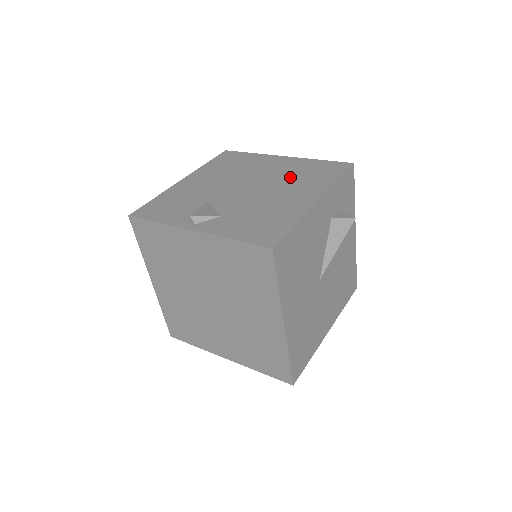
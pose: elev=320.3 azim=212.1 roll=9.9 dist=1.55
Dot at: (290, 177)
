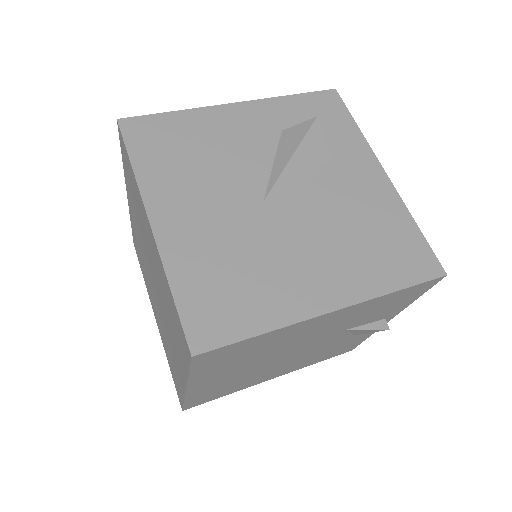
Dot at: occluded
